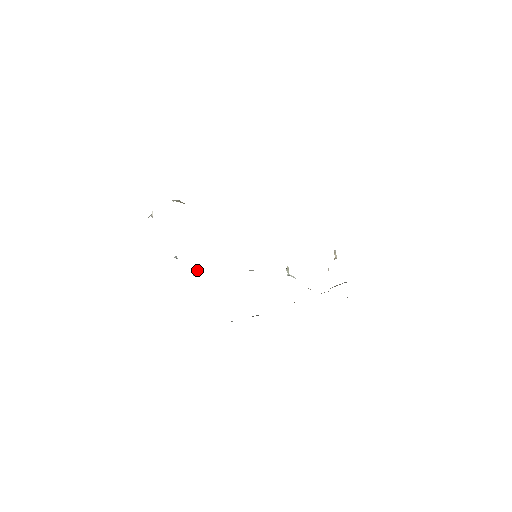
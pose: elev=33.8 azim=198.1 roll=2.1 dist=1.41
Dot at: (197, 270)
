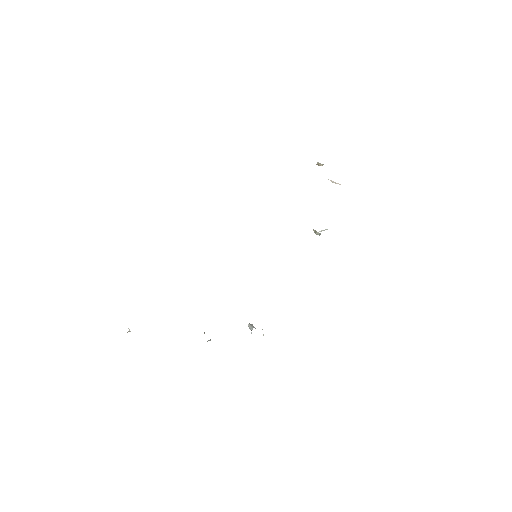
Dot at: occluded
